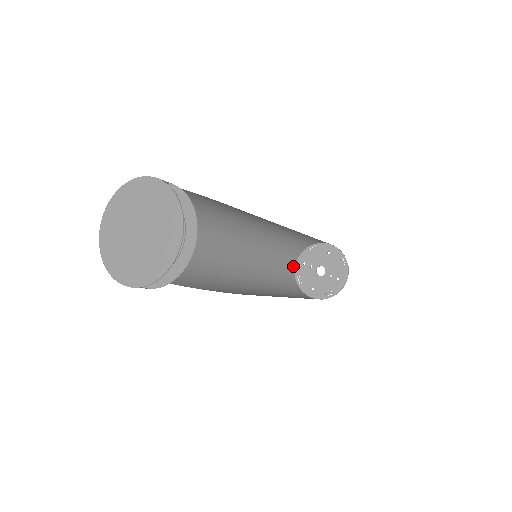
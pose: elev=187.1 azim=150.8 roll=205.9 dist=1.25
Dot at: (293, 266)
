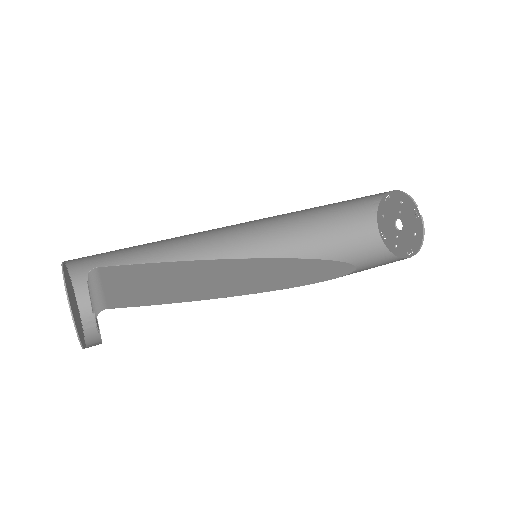
Dot at: occluded
